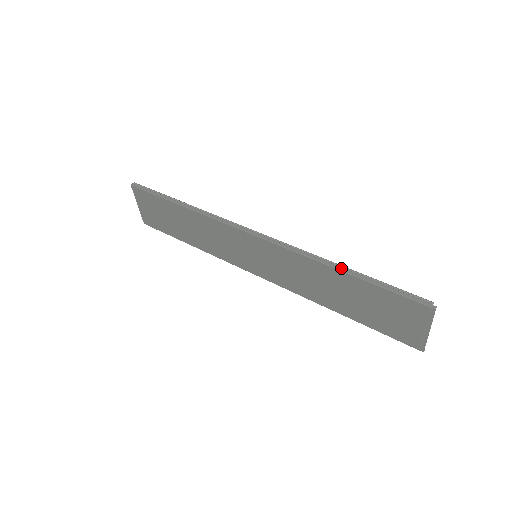
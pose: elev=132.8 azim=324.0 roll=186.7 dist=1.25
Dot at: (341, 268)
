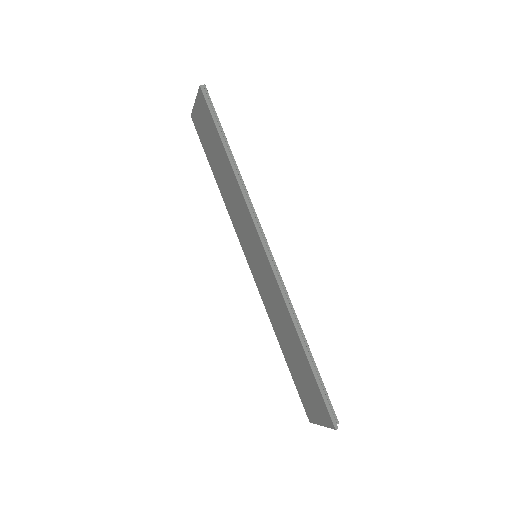
Dot at: (304, 342)
